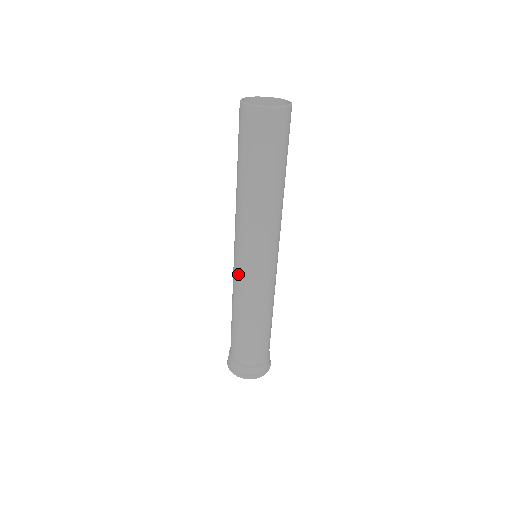
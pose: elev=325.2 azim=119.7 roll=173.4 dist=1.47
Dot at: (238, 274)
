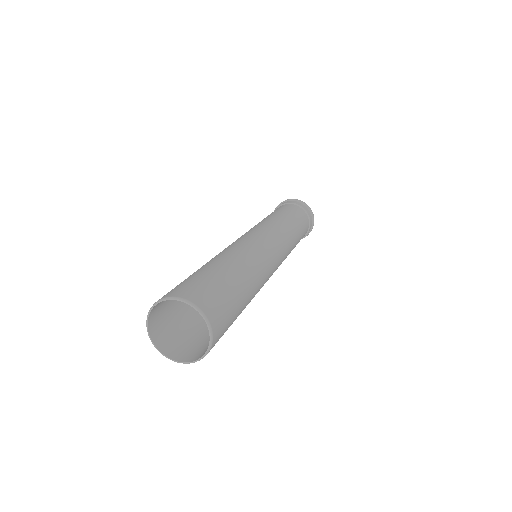
Dot at: occluded
